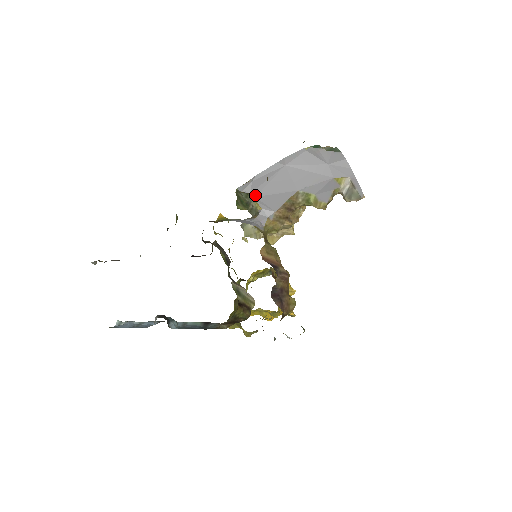
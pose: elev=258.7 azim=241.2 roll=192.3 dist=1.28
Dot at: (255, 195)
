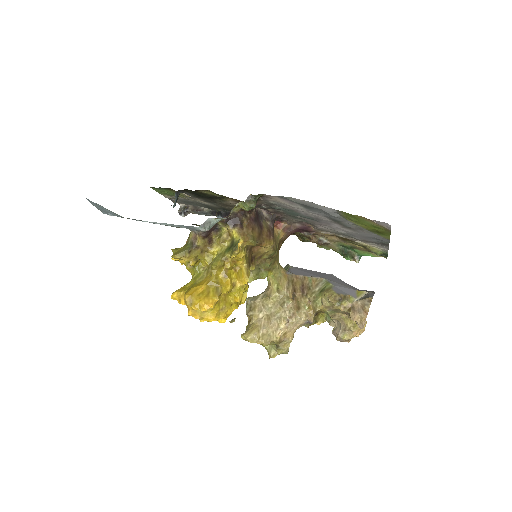
Dot at: (293, 267)
